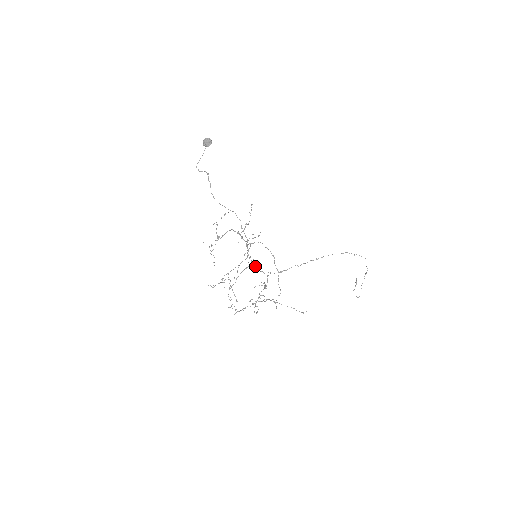
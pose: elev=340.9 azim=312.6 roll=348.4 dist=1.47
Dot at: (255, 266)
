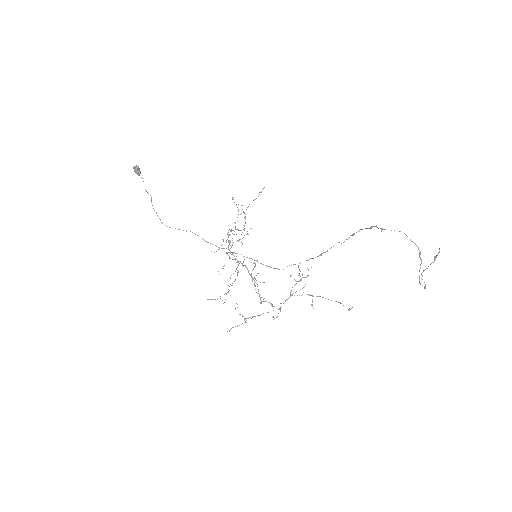
Dot at: occluded
